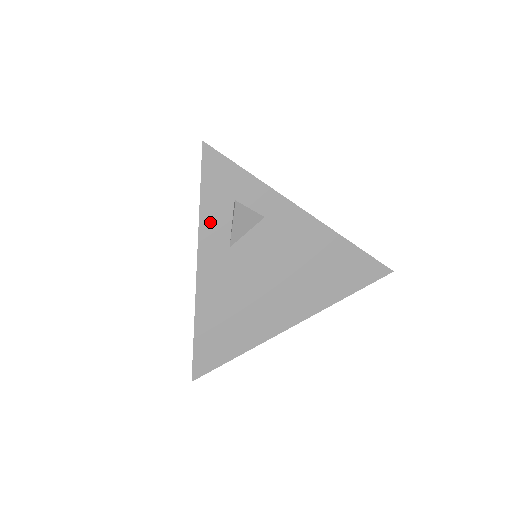
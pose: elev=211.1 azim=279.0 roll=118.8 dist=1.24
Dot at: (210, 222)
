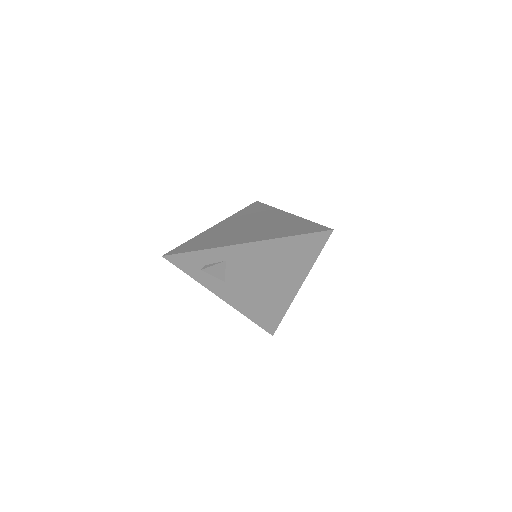
Dot at: (204, 280)
